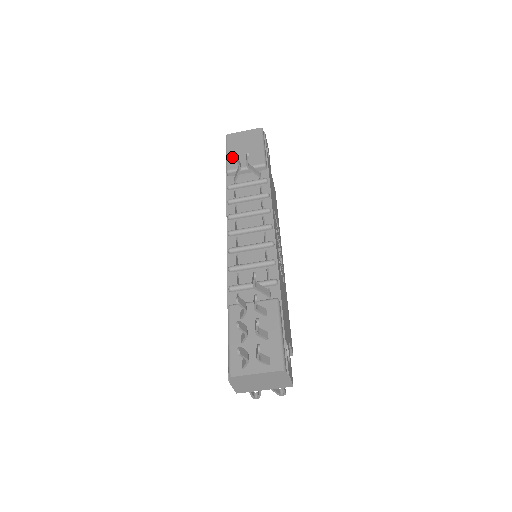
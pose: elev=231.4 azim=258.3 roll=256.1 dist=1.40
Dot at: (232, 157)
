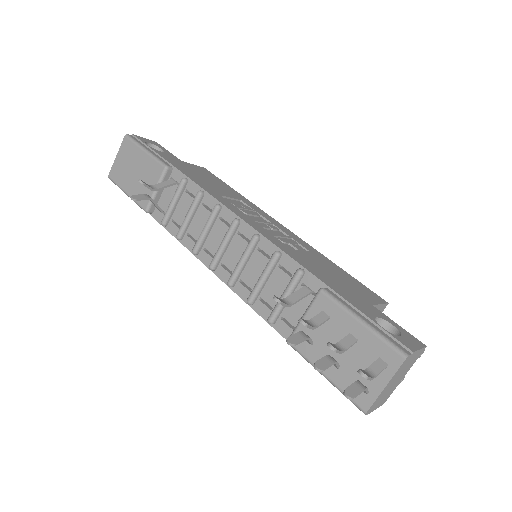
Dot at: (135, 193)
